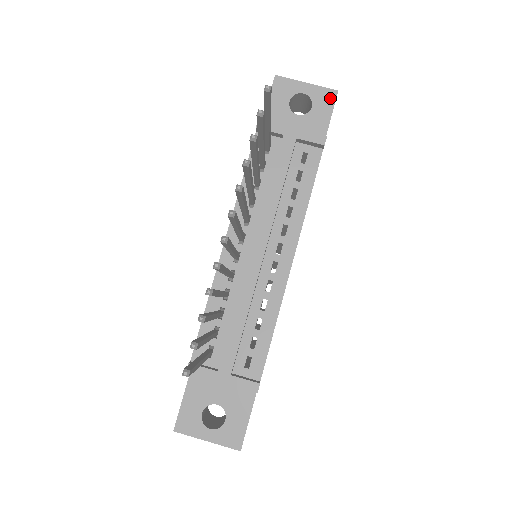
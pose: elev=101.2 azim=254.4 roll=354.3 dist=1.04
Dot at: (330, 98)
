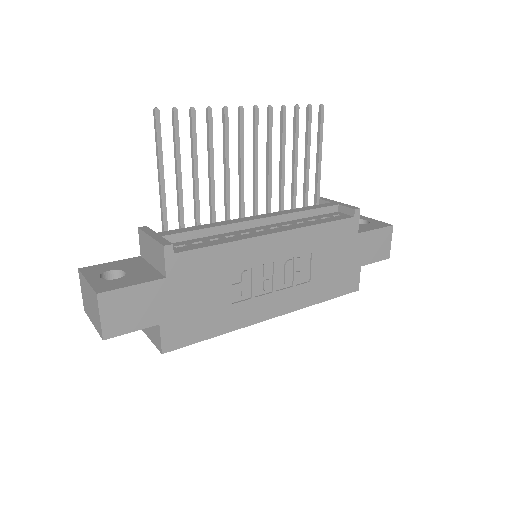
Dot at: (384, 225)
